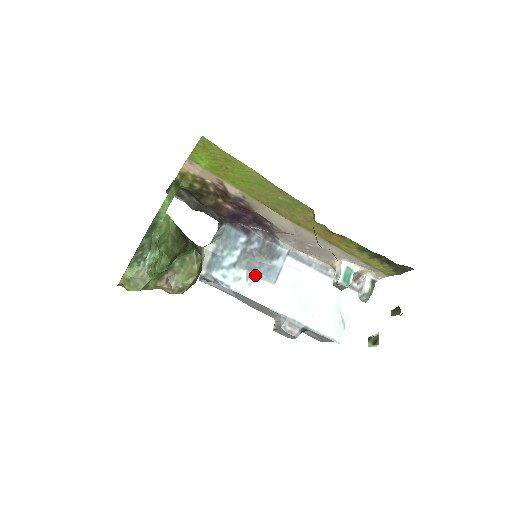
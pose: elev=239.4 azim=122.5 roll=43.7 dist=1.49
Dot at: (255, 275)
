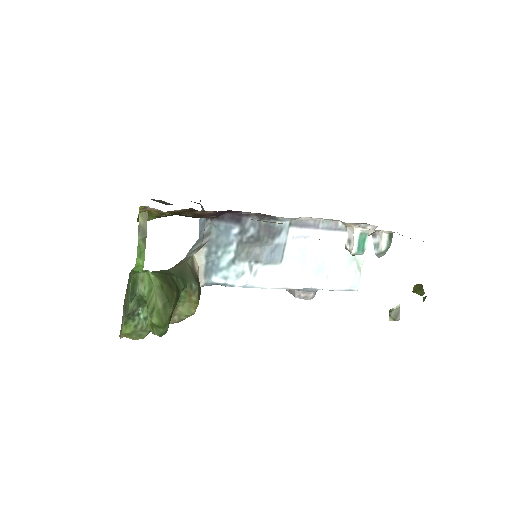
Dot at: (258, 263)
